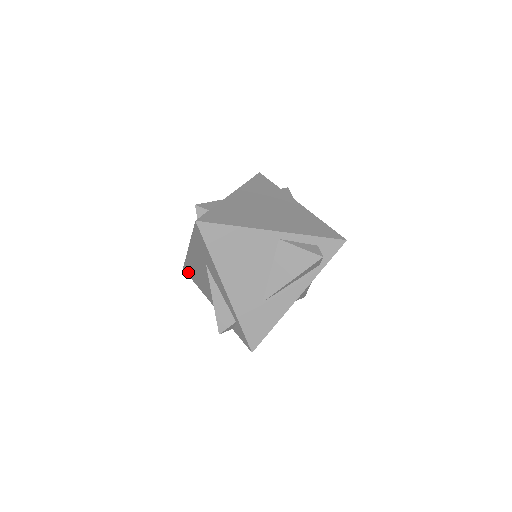
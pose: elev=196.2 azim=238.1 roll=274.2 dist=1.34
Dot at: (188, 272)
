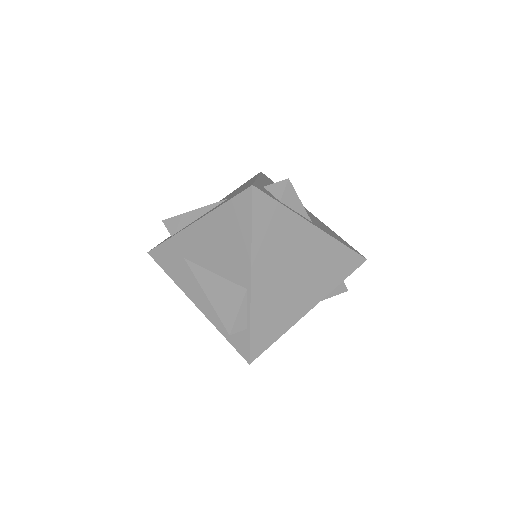
Dot at: occluded
